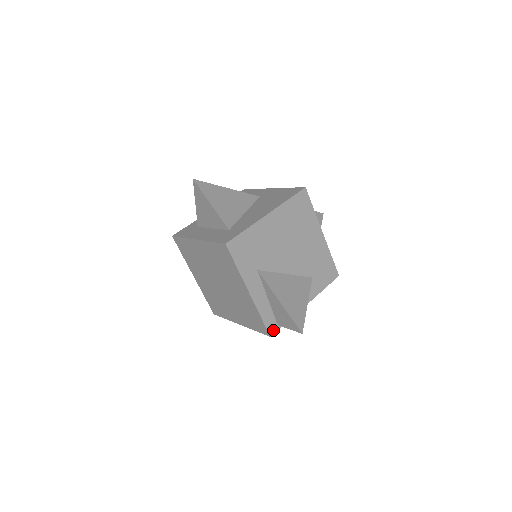
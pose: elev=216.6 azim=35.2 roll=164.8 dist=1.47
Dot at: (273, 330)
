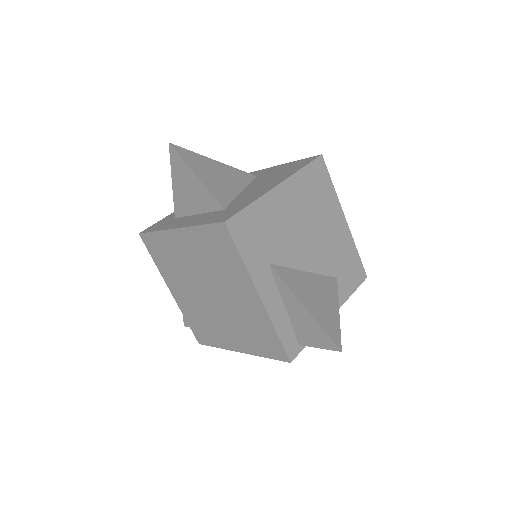
Dot at: (293, 352)
